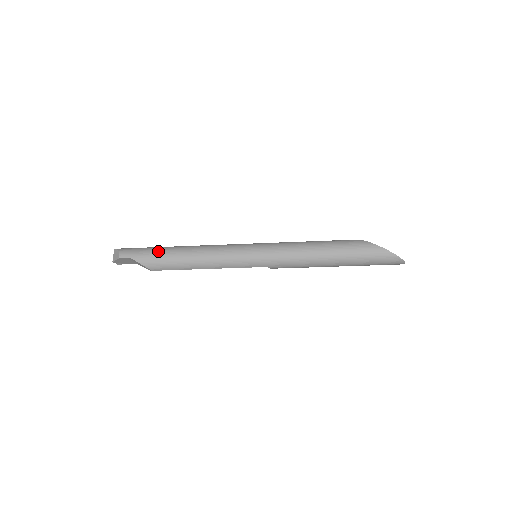
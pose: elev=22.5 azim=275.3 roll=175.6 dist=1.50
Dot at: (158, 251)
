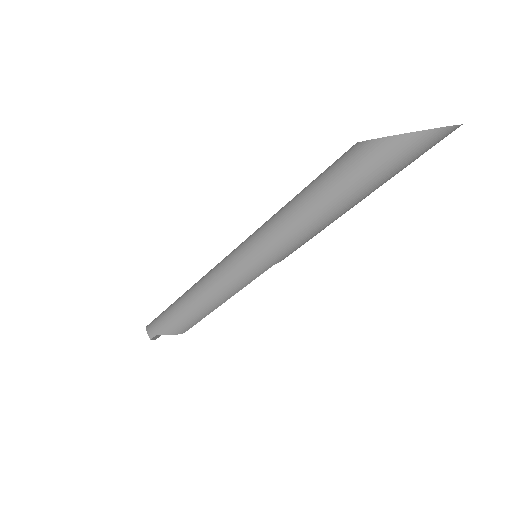
Dot at: (170, 314)
